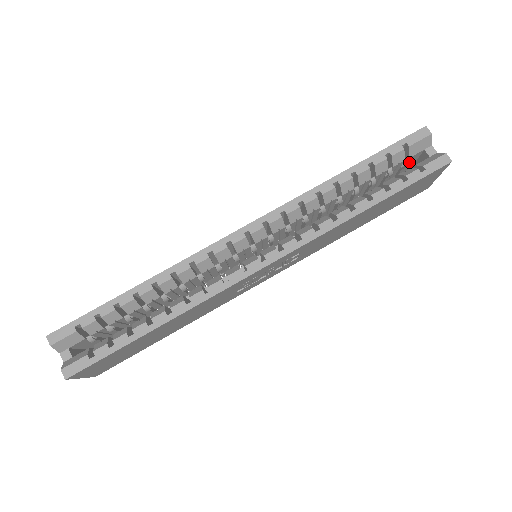
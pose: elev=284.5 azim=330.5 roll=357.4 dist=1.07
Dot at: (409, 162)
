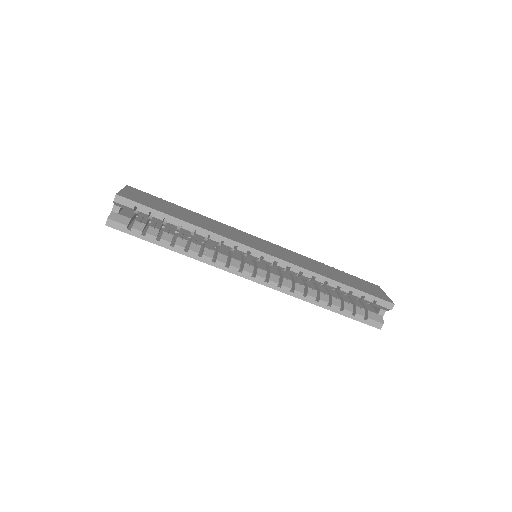
Dot at: occluded
